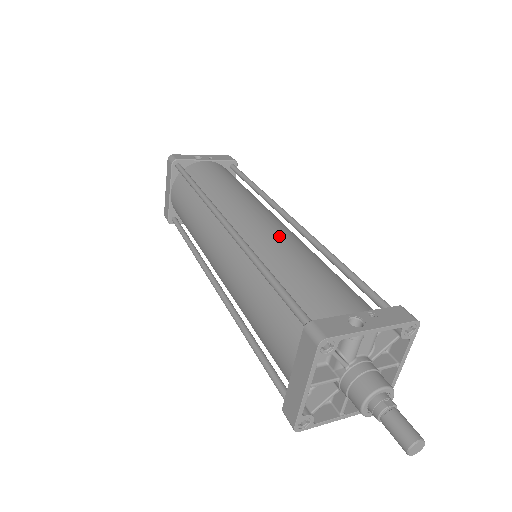
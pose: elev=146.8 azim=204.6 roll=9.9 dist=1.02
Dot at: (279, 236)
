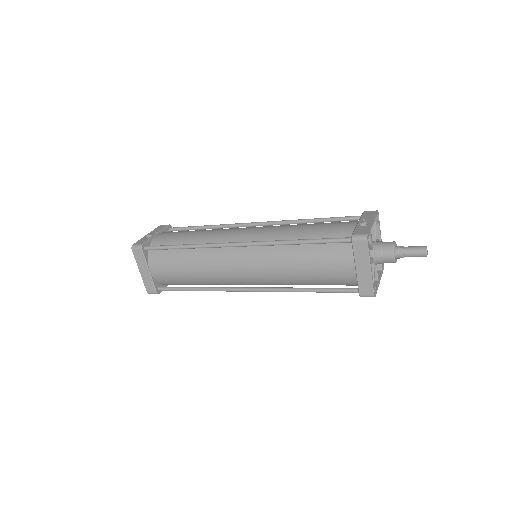
Dot at: (273, 228)
